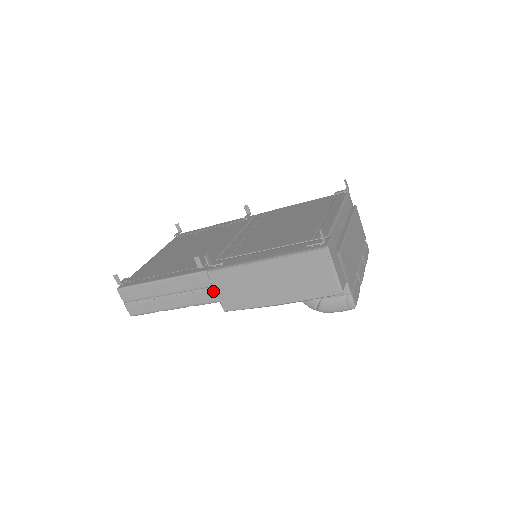
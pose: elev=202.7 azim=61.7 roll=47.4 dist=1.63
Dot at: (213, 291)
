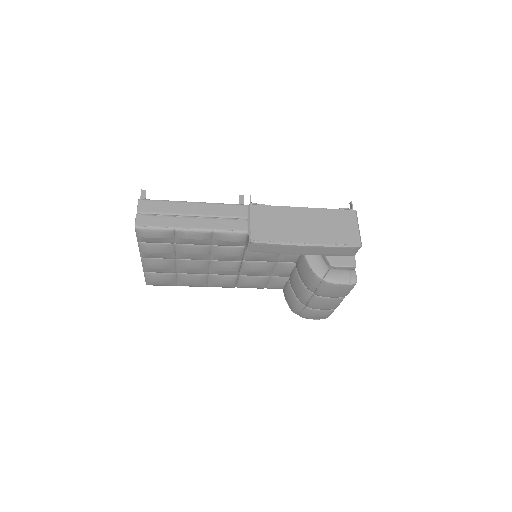
Dot at: (247, 222)
